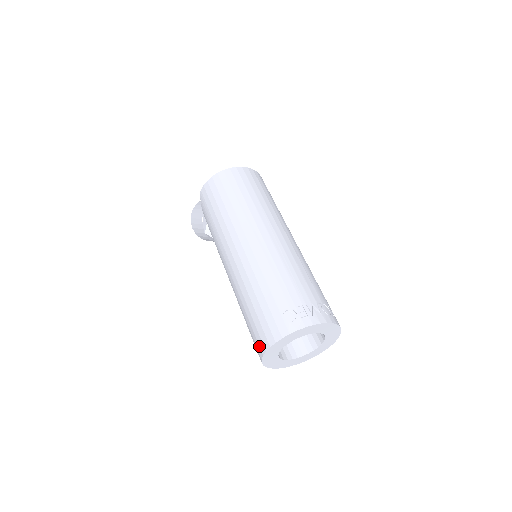
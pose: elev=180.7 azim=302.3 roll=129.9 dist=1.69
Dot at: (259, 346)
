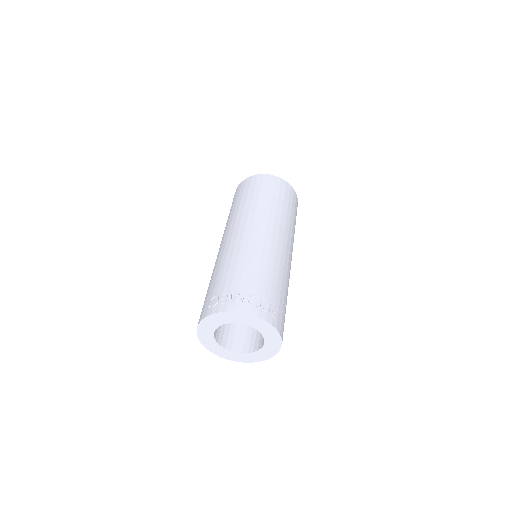
Dot at: occluded
